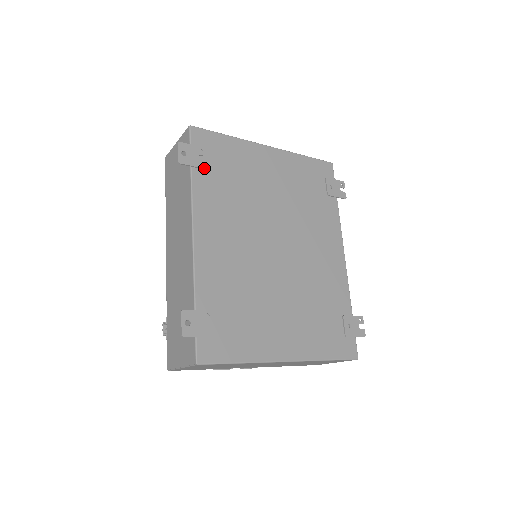
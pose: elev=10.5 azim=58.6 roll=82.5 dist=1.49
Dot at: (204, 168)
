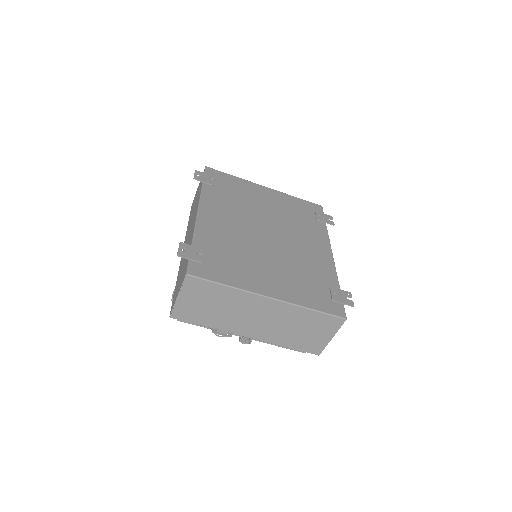
Dot at: (212, 184)
